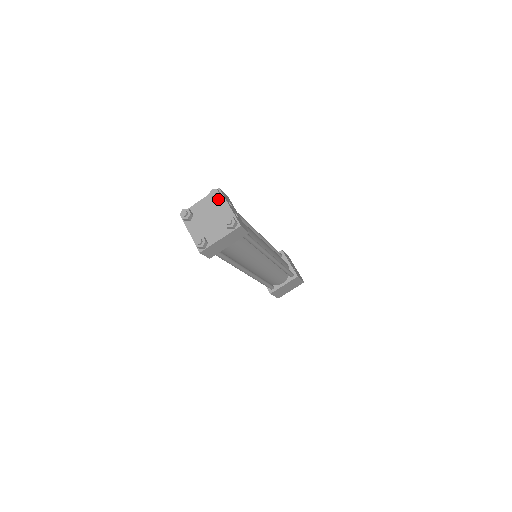
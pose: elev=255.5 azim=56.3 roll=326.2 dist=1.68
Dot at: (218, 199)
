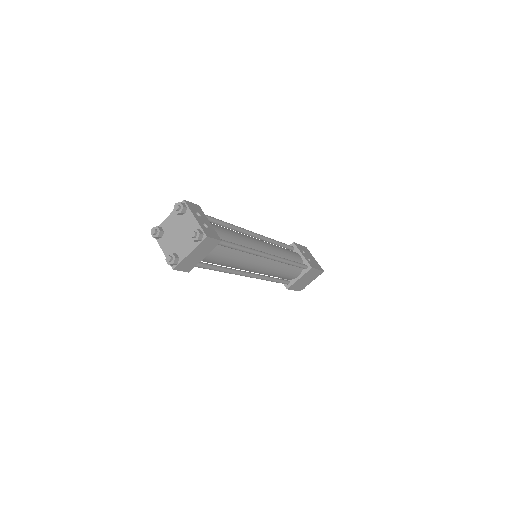
Dot at: (183, 212)
